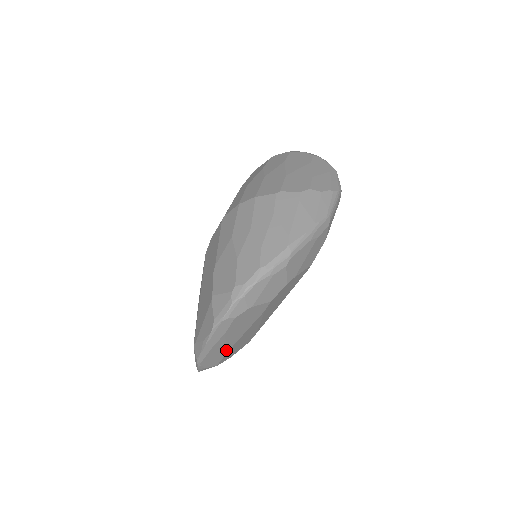
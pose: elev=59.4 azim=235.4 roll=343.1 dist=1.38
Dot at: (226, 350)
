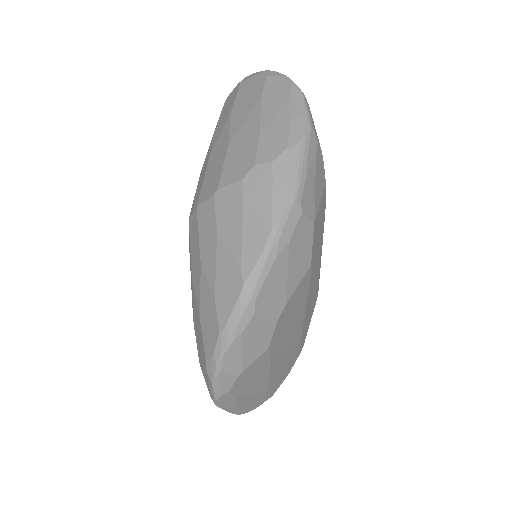
Dot at: (263, 392)
